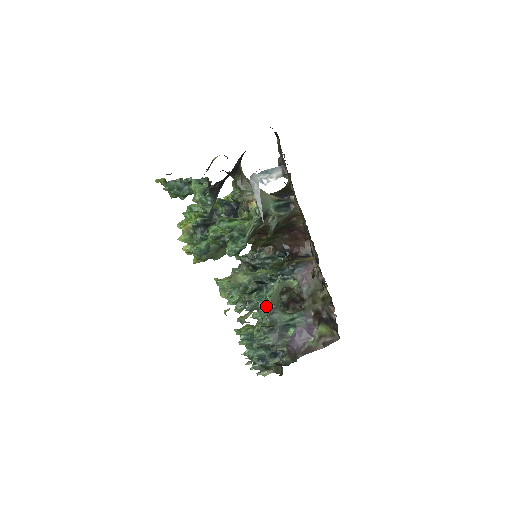
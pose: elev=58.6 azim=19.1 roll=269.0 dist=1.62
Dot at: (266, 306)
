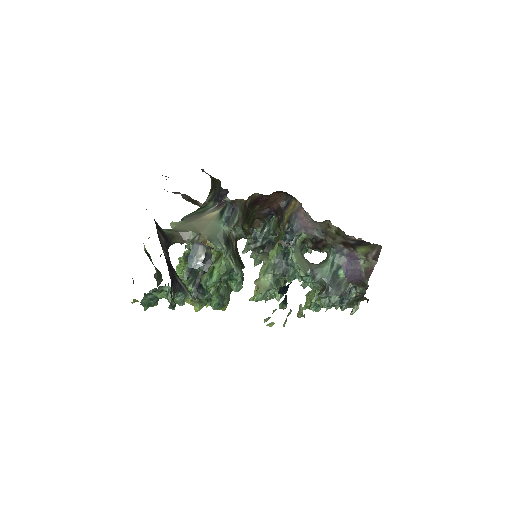
Dot at: occluded
